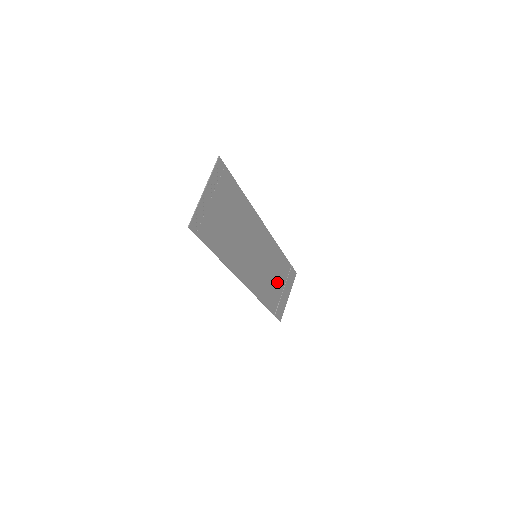
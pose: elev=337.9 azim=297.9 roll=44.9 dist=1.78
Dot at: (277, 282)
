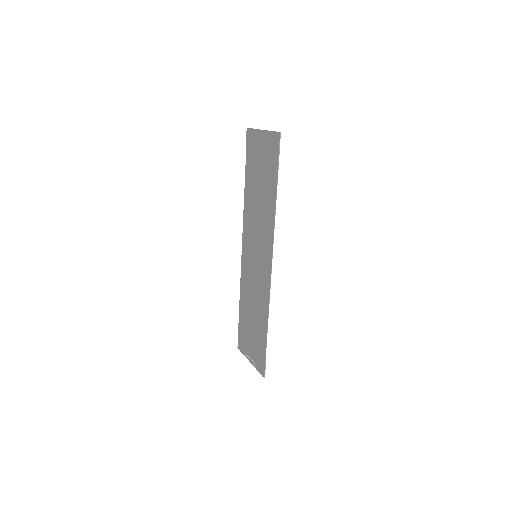
Dot at: (252, 322)
